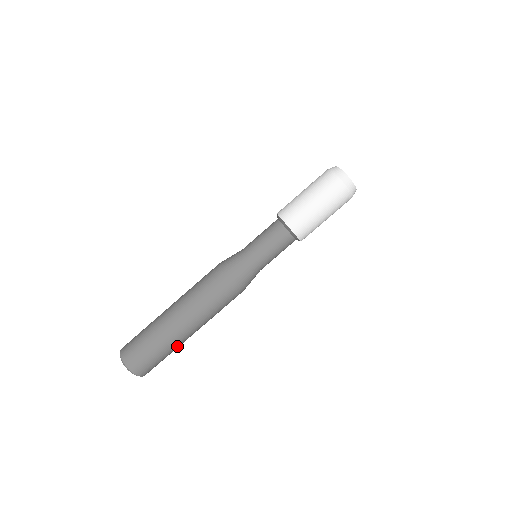
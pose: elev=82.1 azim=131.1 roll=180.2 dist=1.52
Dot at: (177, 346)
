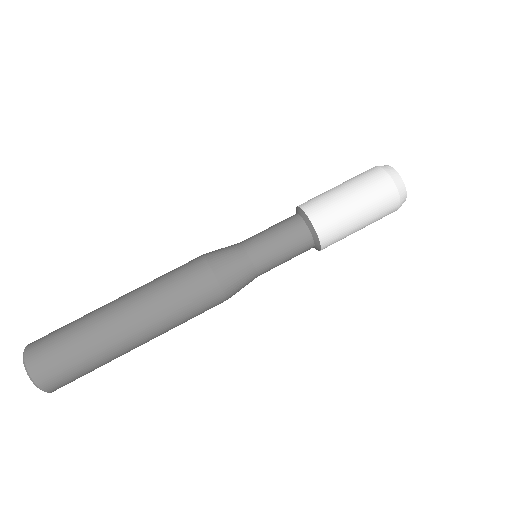
Dot at: (99, 341)
